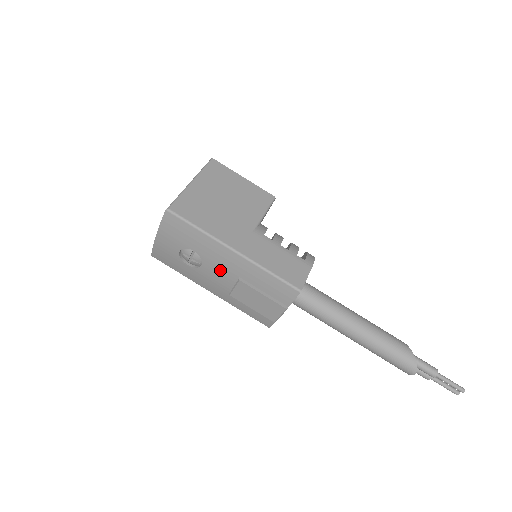
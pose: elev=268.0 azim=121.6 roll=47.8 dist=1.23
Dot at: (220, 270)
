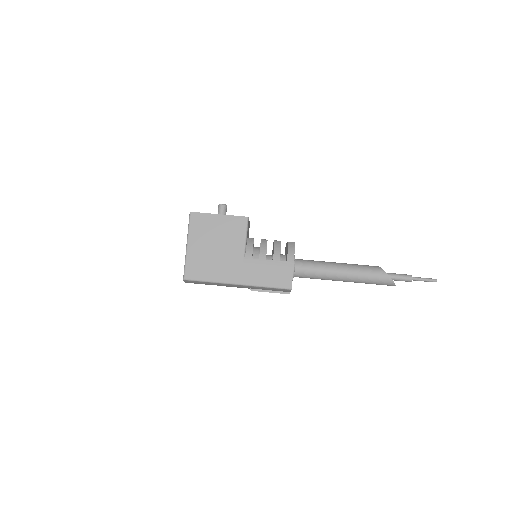
Dot at: occluded
